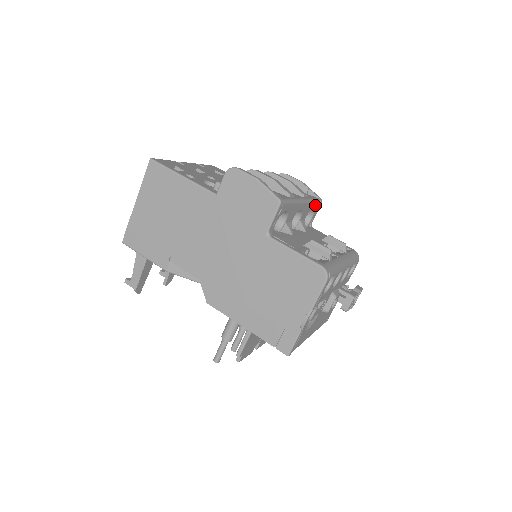
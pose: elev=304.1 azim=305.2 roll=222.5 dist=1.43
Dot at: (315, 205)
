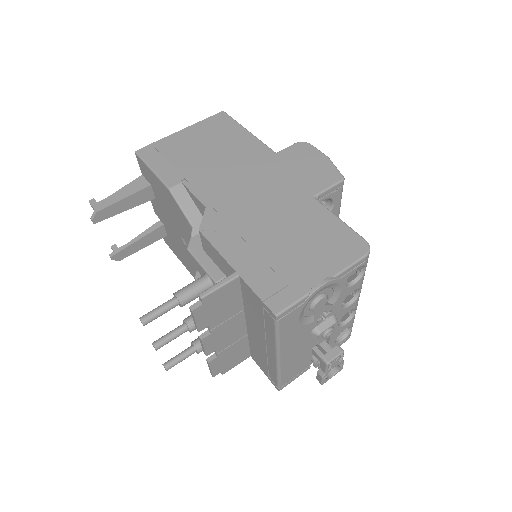
Dot at: occluded
